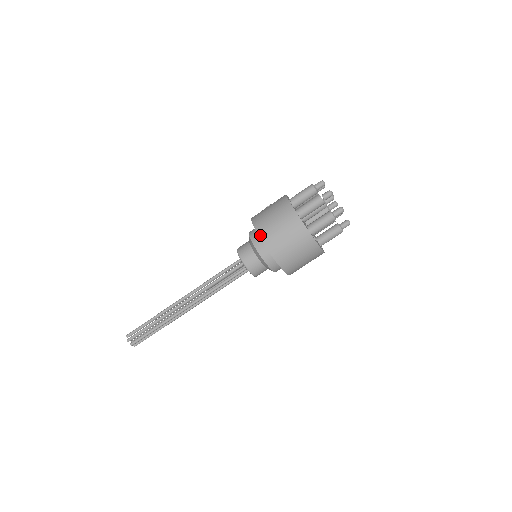
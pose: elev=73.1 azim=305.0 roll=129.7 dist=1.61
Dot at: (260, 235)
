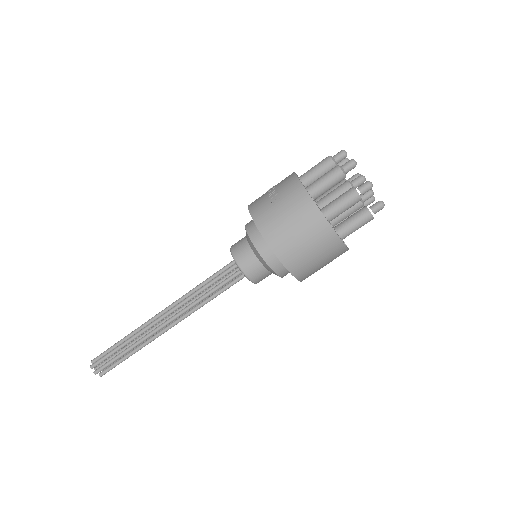
Dot at: (277, 254)
